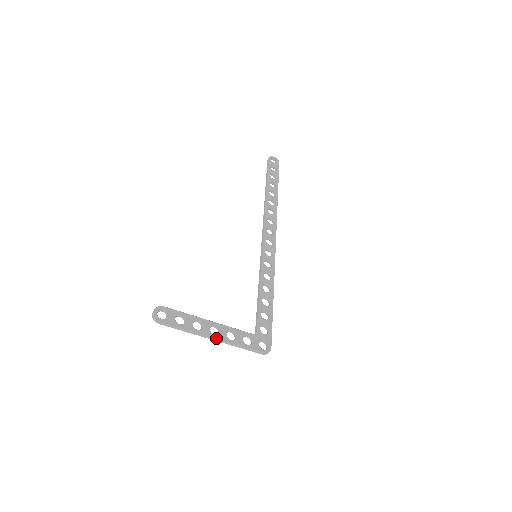
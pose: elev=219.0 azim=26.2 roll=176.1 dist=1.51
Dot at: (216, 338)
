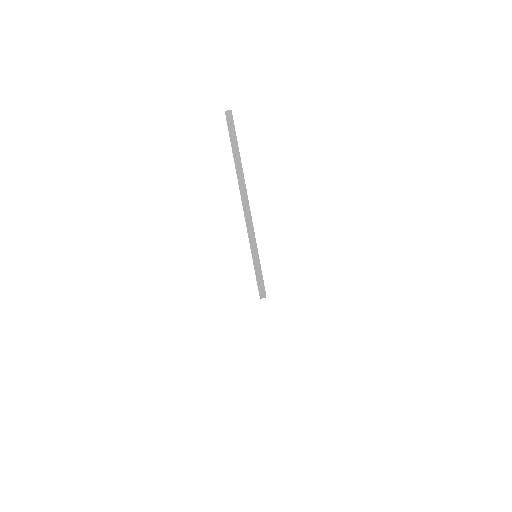
Dot at: occluded
